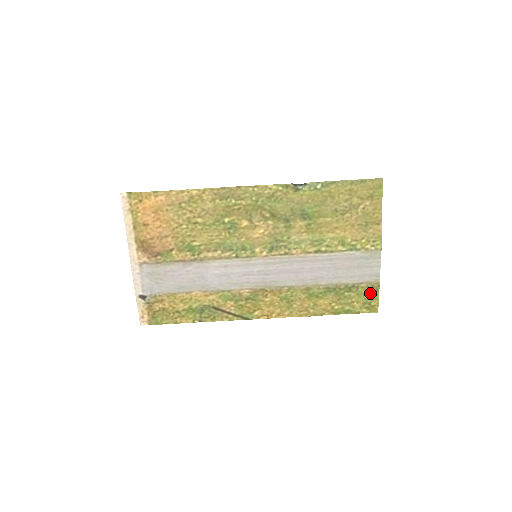
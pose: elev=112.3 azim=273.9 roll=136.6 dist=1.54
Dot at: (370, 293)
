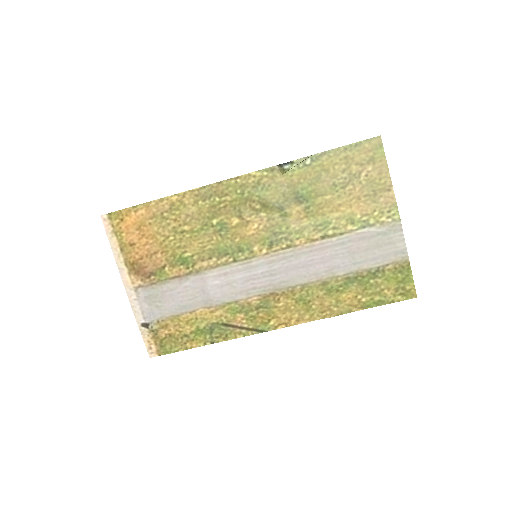
Dot at: (401, 275)
